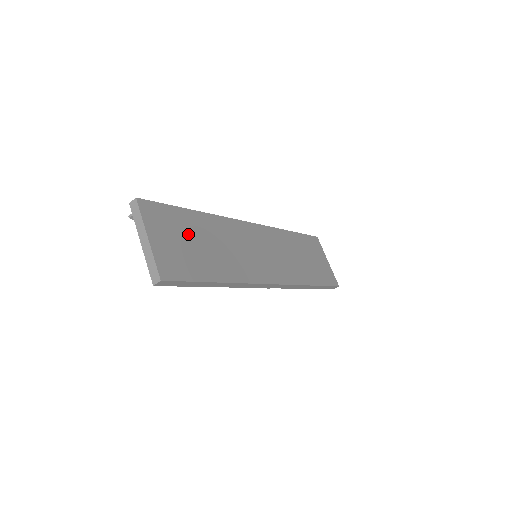
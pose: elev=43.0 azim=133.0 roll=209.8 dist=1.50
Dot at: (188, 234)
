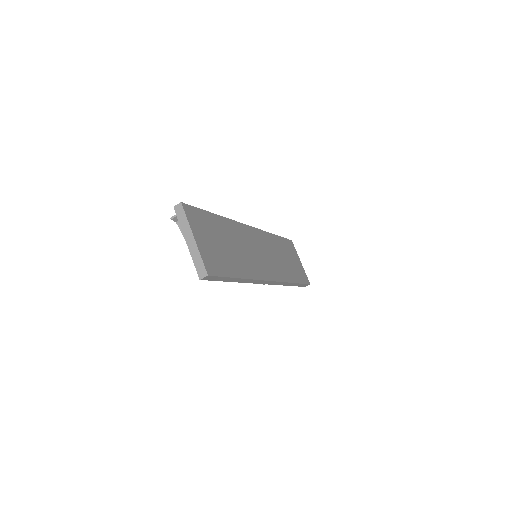
Dot at: (216, 236)
